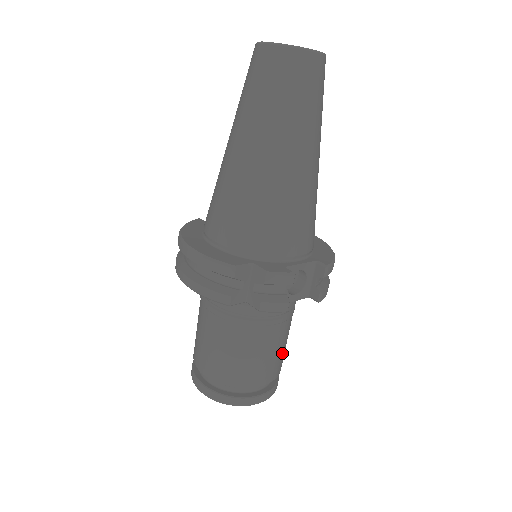
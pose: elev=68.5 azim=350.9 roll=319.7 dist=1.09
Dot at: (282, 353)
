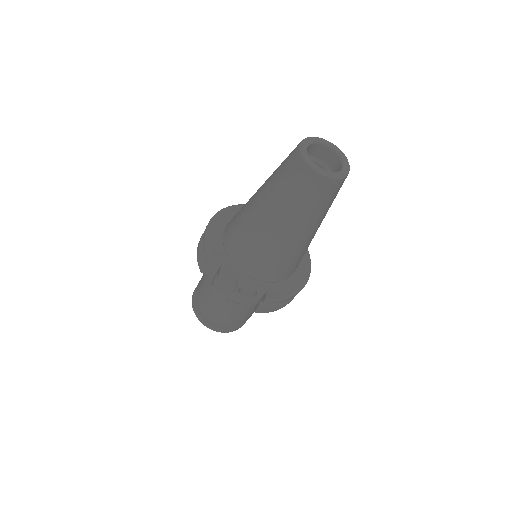
Dot at: (238, 318)
